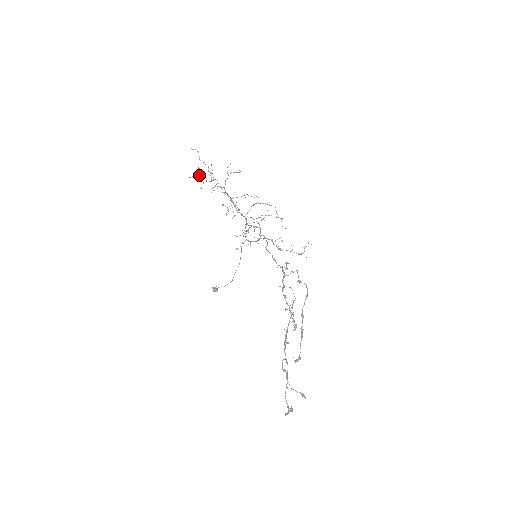
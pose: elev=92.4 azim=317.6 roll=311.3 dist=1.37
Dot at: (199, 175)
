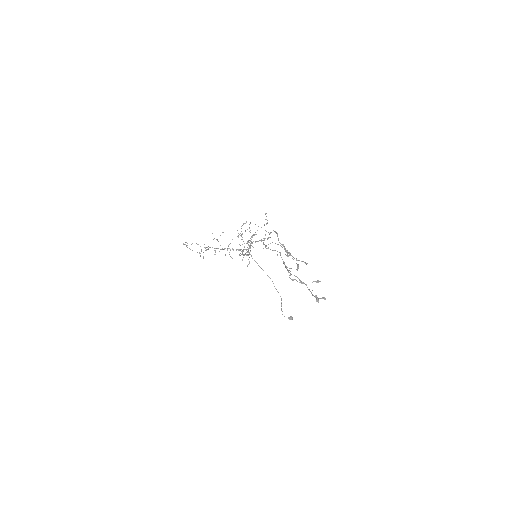
Dot at: occluded
